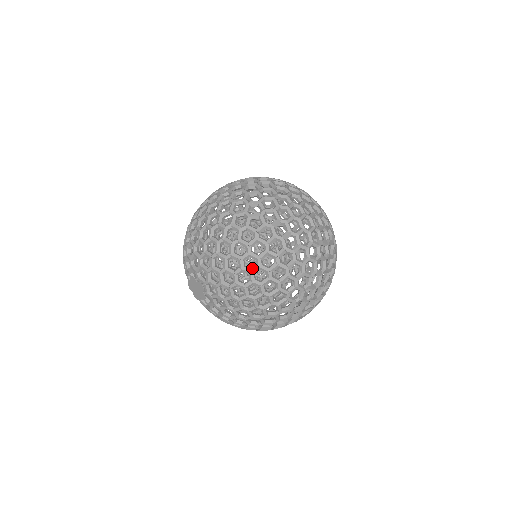
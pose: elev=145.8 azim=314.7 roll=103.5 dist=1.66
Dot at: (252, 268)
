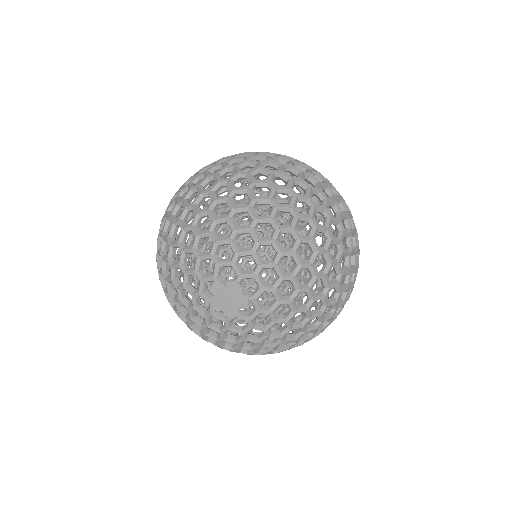
Dot at: (290, 222)
